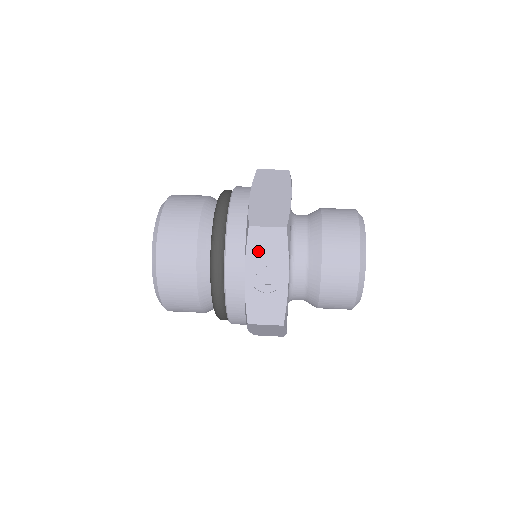
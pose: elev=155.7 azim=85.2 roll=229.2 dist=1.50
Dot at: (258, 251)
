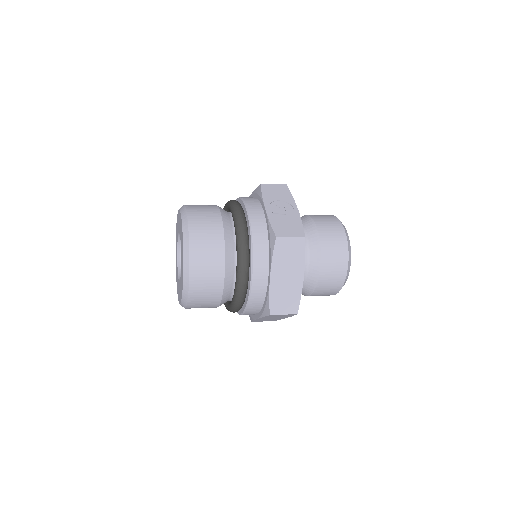
Dot at: (271, 195)
